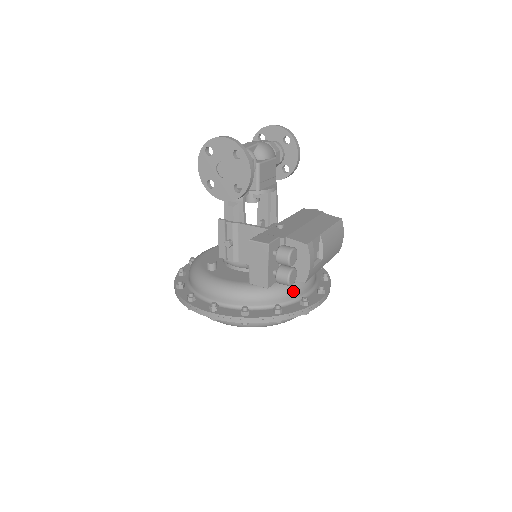
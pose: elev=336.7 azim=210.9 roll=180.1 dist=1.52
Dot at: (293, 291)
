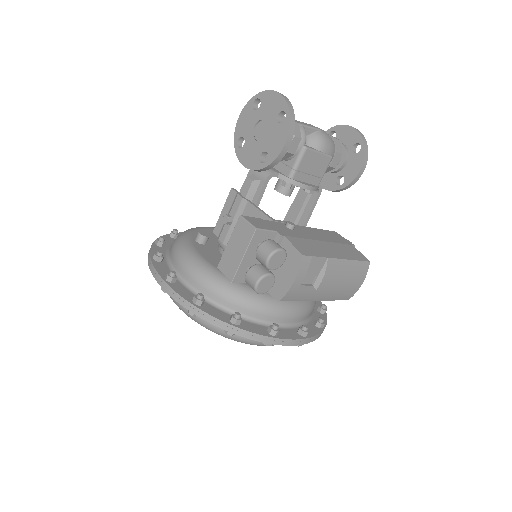
Dot at: (268, 310)
